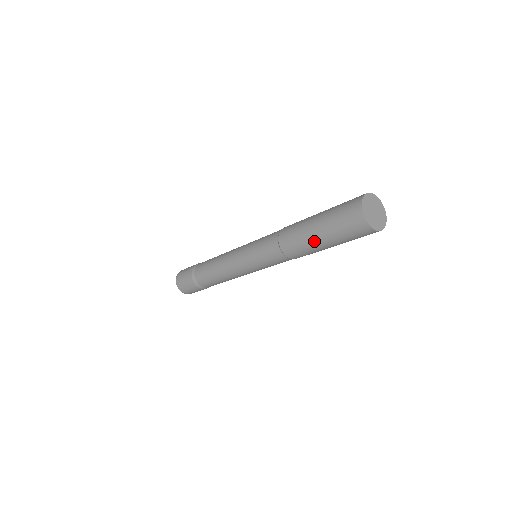
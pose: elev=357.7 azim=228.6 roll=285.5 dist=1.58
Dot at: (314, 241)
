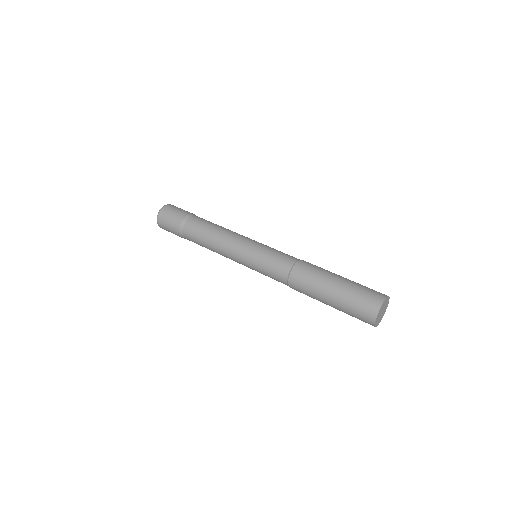
Dot at: (322, 298)
